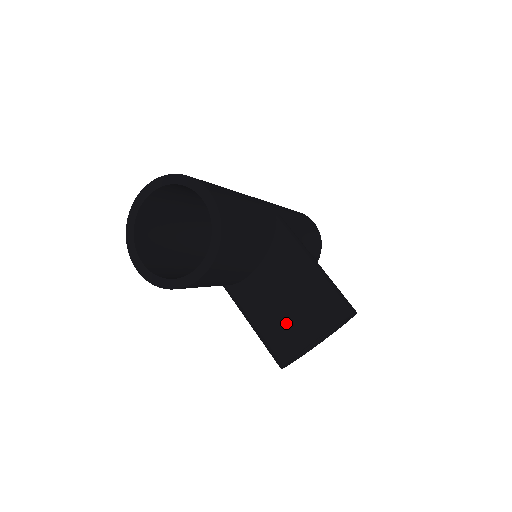
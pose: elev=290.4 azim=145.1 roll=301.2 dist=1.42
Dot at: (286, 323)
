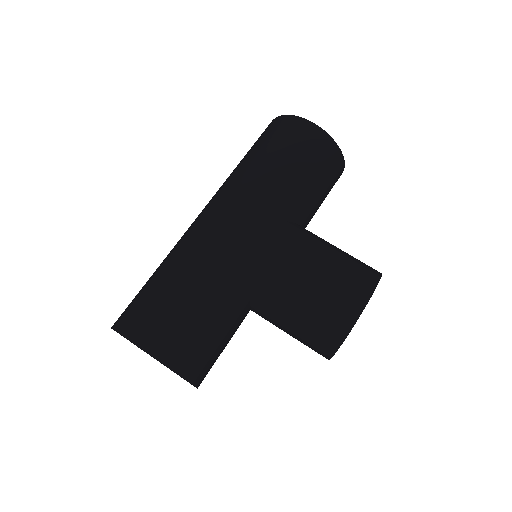
Dot at: (303, 342)
